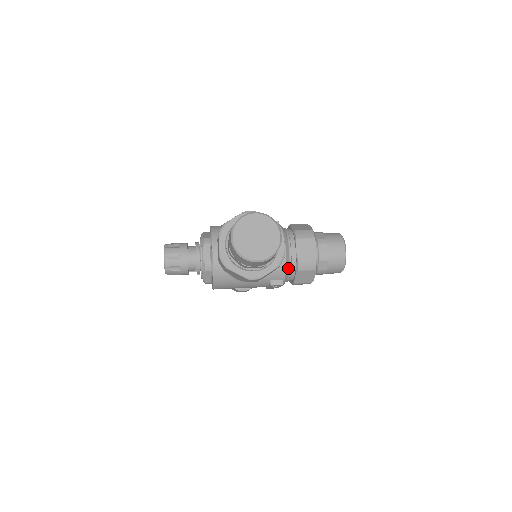
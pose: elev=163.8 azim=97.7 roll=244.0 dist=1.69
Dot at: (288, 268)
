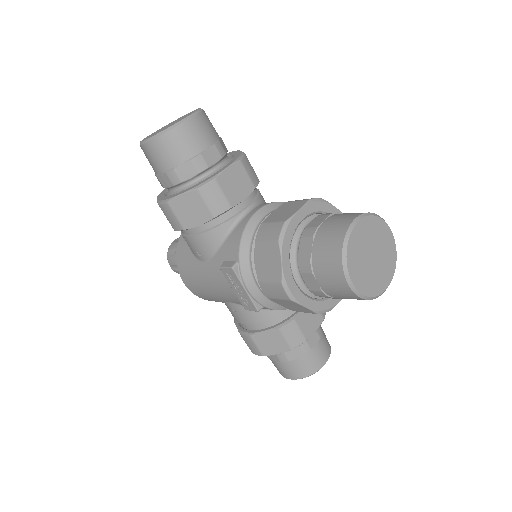
Dot at: (249, 240)
